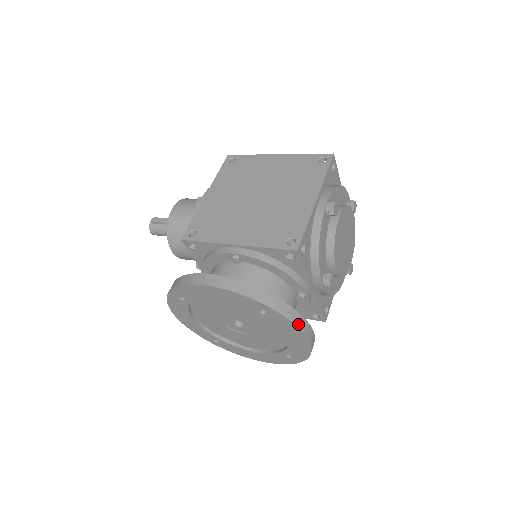
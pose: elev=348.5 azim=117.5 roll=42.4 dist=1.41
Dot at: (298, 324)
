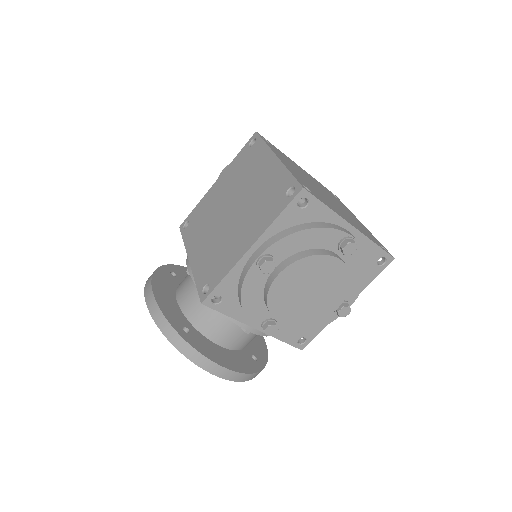
Dot at: (200, 364)
